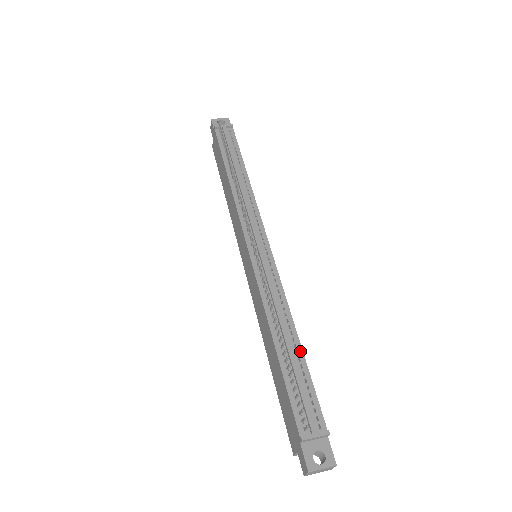
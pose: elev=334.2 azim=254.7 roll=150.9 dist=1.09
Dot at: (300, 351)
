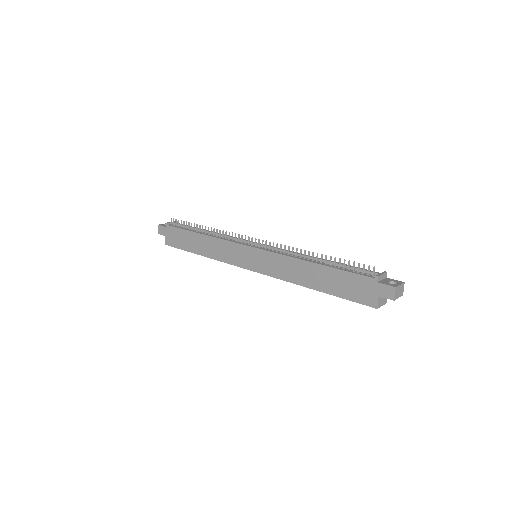
Dot at: occluded
